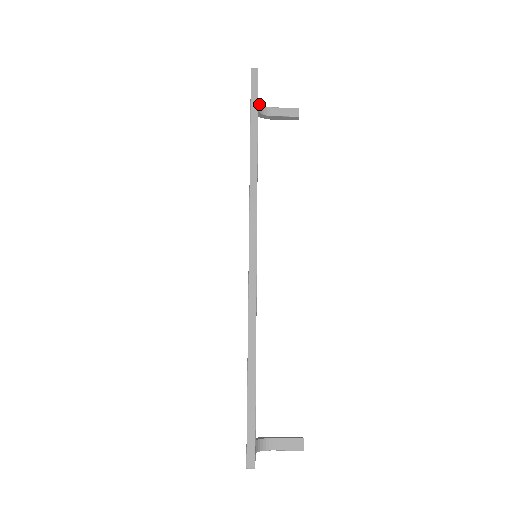
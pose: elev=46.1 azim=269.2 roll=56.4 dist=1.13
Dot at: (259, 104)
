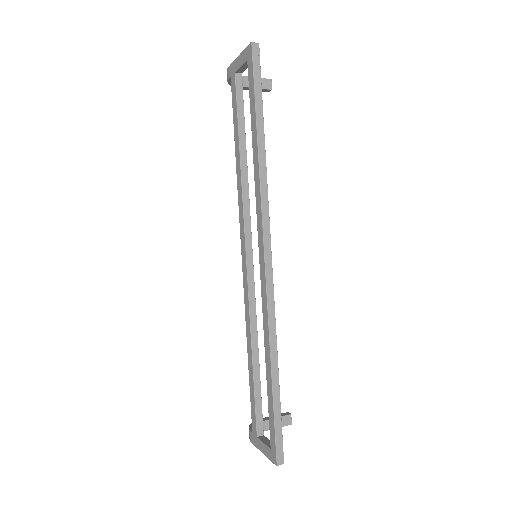
Dot at: occluded
